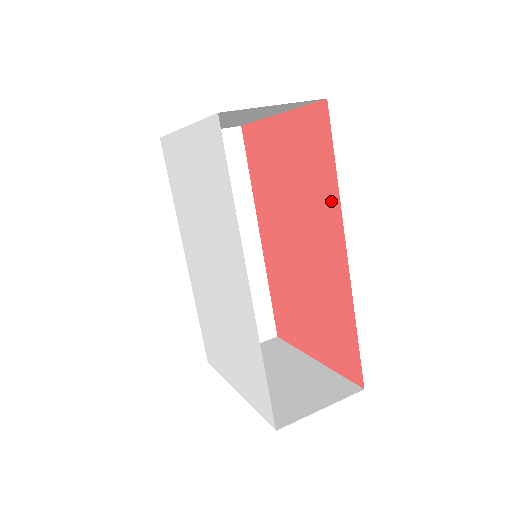
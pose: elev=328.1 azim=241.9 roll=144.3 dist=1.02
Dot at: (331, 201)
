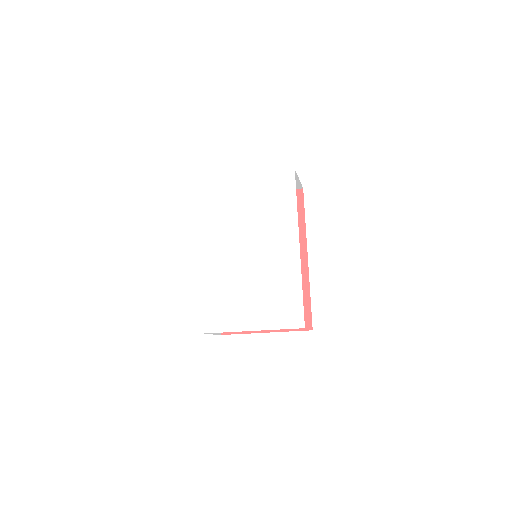
Dot at: (299, 232)
